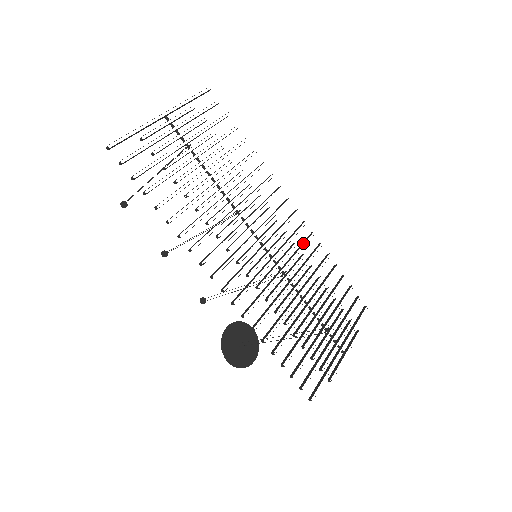
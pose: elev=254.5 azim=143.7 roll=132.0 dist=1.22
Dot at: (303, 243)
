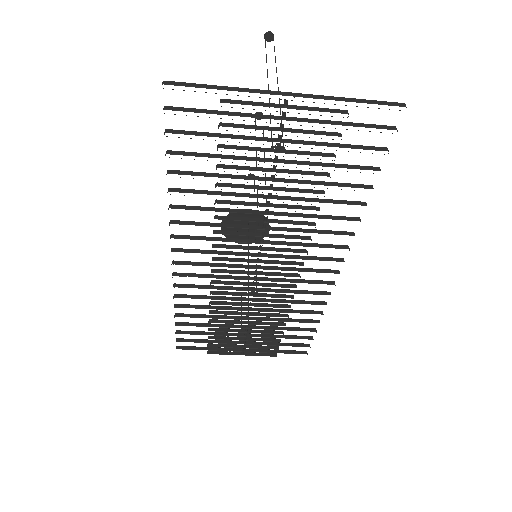
Dot at: (305, 293)
